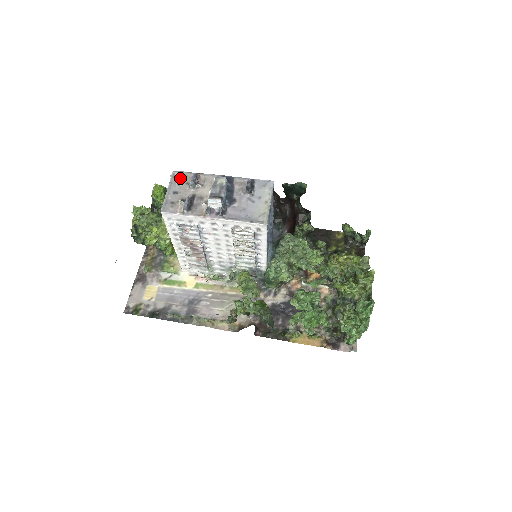
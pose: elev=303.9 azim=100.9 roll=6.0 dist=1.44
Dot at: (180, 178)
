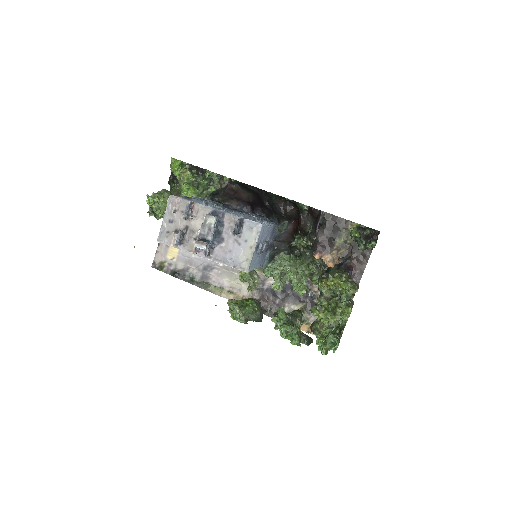
Dot at: (176, 205)
